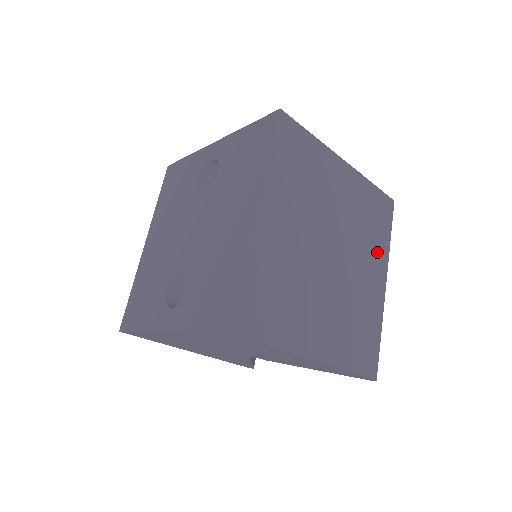
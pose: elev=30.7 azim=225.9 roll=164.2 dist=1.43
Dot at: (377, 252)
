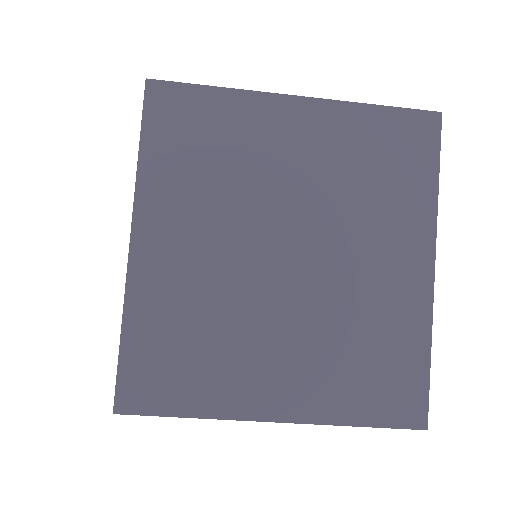
Dot at: (403, 218)
